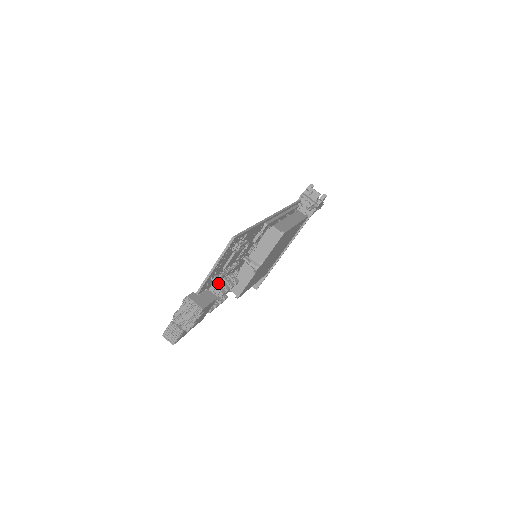
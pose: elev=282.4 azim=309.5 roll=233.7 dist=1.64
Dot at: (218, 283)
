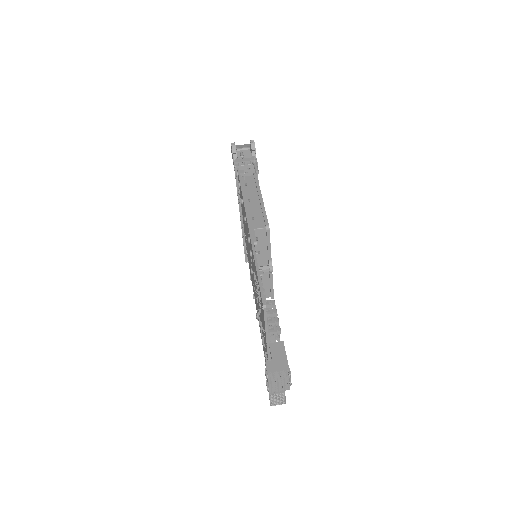
Dot at: occluded
